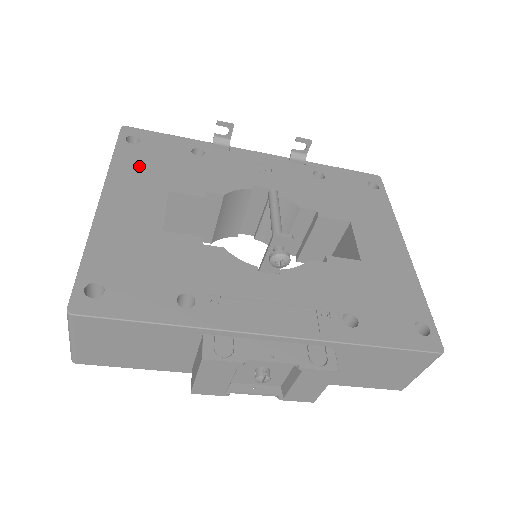
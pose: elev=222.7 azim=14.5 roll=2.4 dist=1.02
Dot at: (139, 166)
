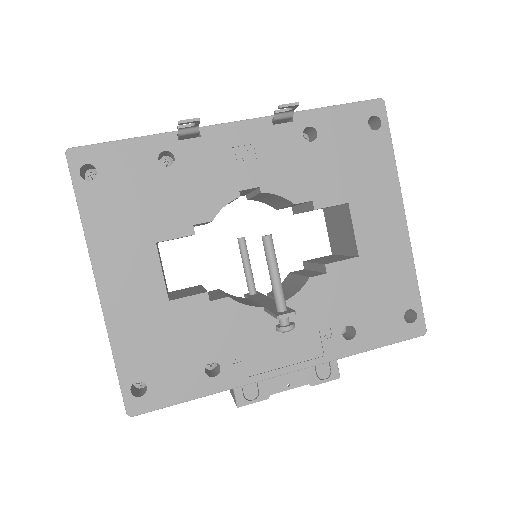
Dot at: (113, 217)
